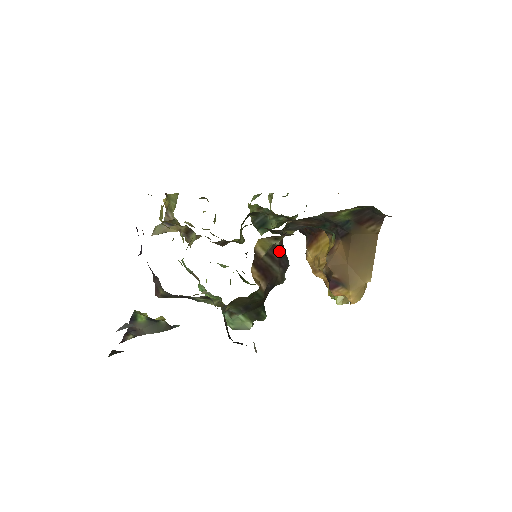
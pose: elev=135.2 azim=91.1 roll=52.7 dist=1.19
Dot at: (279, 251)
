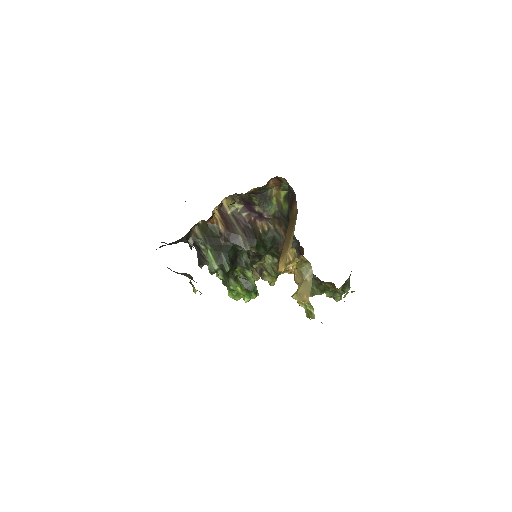
Dot at: (246, 224)
